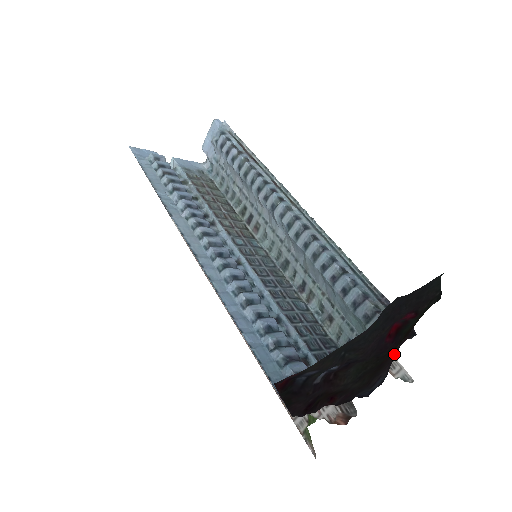
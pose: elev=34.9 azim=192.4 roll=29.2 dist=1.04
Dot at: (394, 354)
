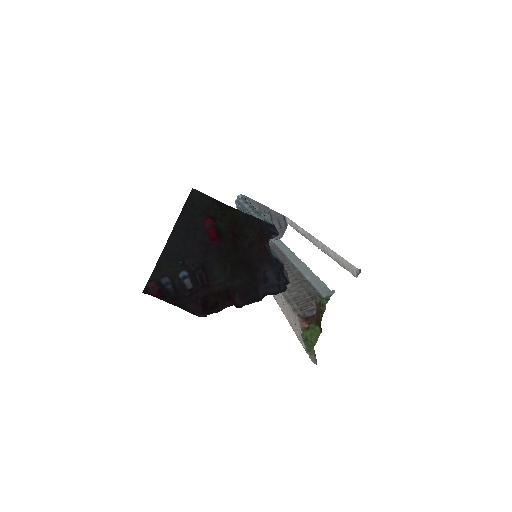
Dot at: (255, 251)
